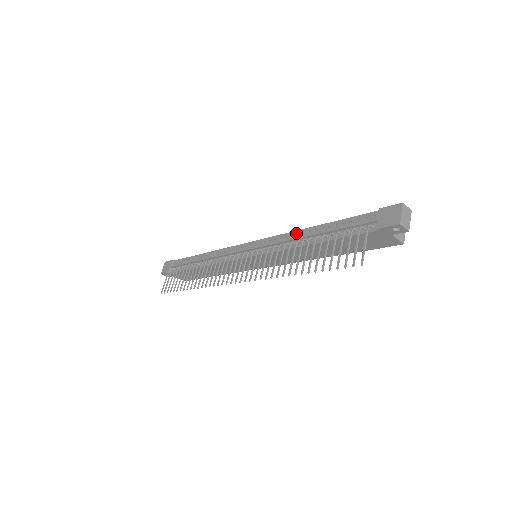
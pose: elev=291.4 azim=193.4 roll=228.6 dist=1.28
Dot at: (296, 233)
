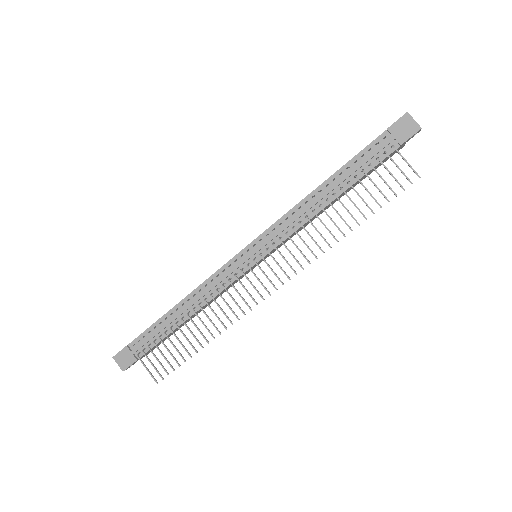
Dot at: (304, 202)
